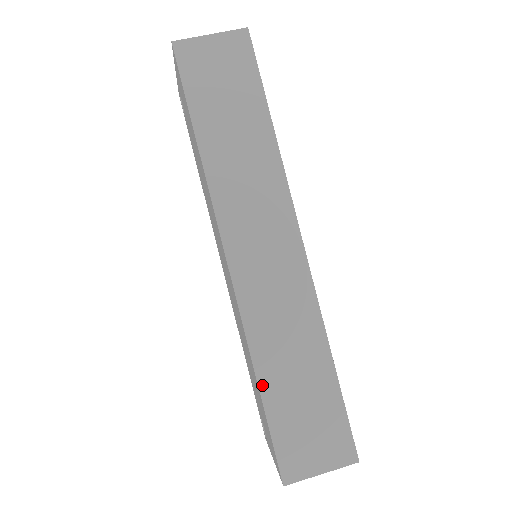
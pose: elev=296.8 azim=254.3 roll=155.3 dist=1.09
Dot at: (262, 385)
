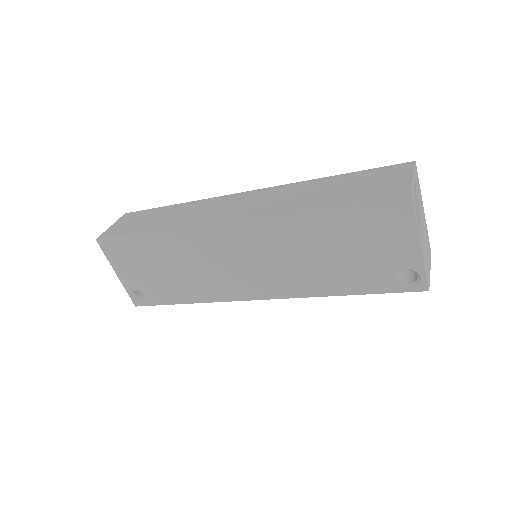
Dot at: (319, 204)
